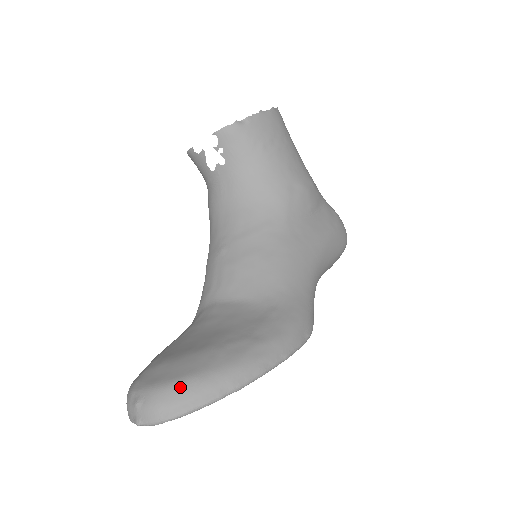
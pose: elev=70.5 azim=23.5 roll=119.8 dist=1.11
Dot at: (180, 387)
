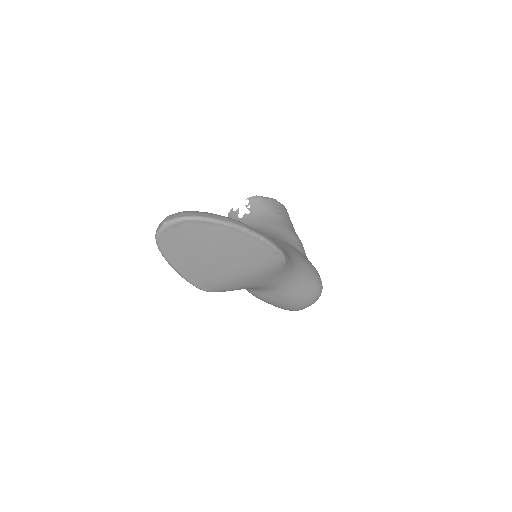
Dot at: (197, 211)
